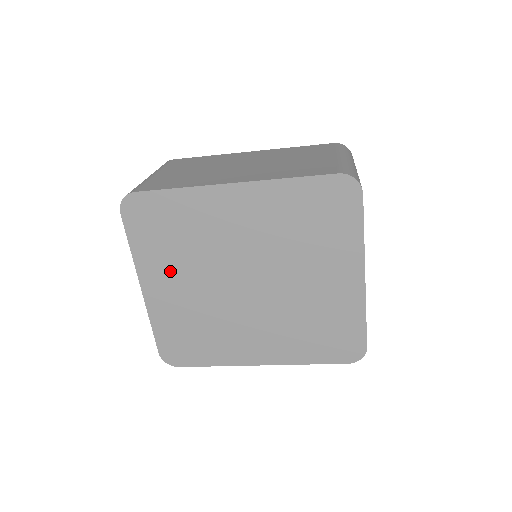
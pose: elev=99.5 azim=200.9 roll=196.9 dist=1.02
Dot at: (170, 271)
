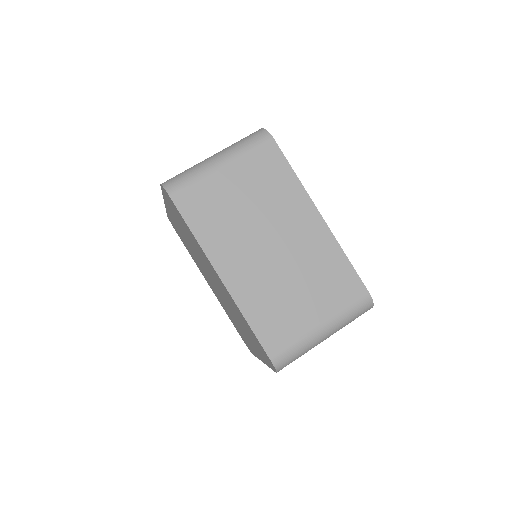
Dot at: occluded
